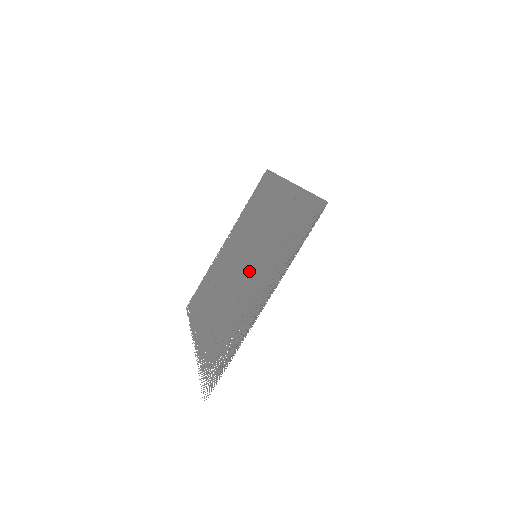
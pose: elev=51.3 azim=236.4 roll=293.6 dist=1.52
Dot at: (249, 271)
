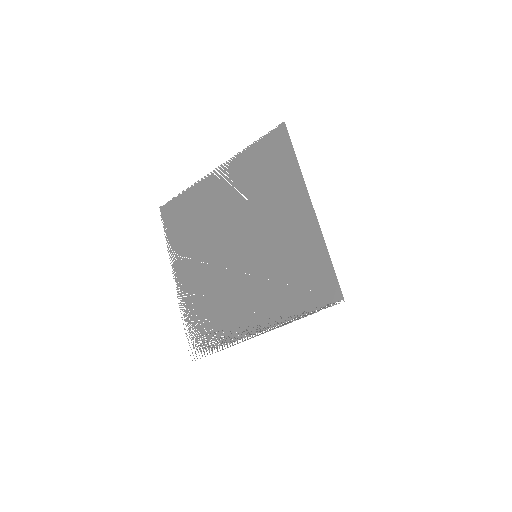
Dot at: (246, 268)
